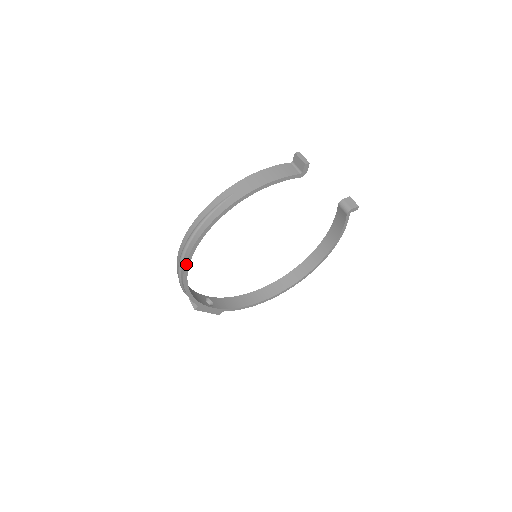
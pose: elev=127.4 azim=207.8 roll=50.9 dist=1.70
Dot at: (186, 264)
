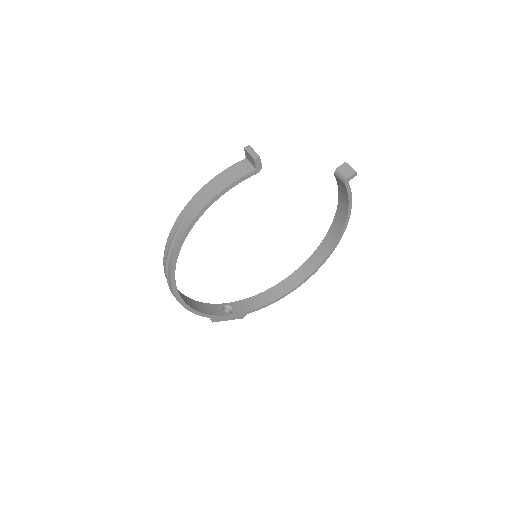
Dot at: (174, 291)
